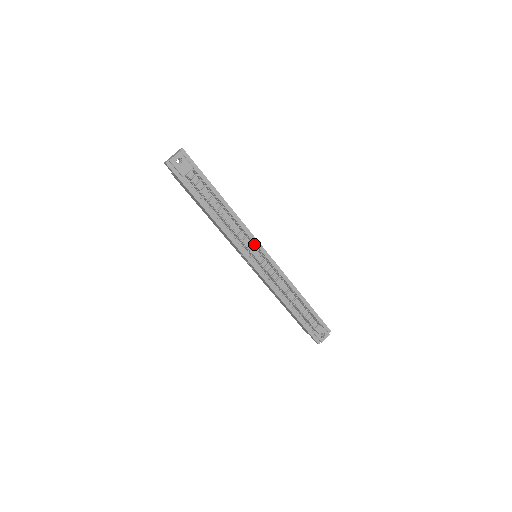
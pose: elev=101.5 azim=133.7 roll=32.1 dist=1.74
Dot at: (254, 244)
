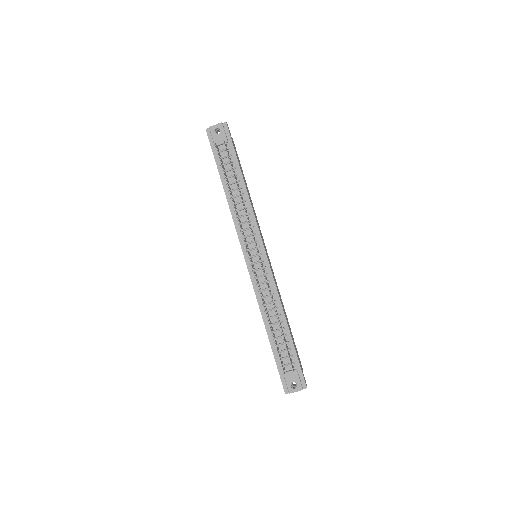
Dot at: (254, 237)
